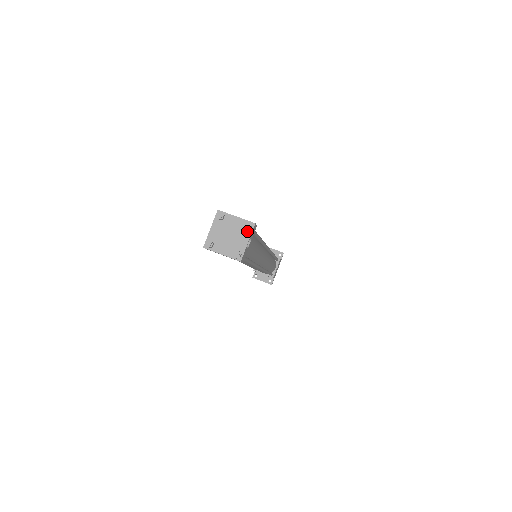
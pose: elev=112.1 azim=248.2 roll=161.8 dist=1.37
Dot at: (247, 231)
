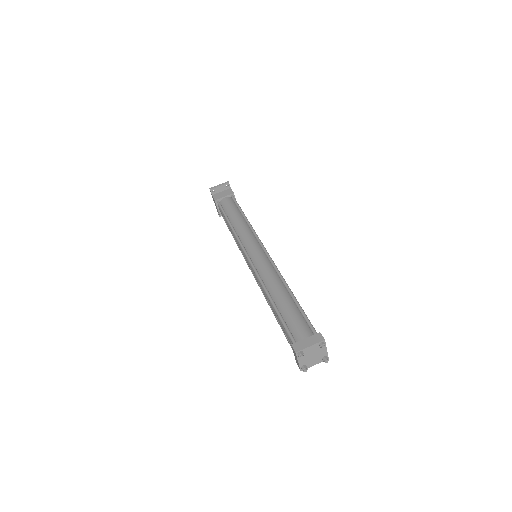
Dot at: (322, 346)
